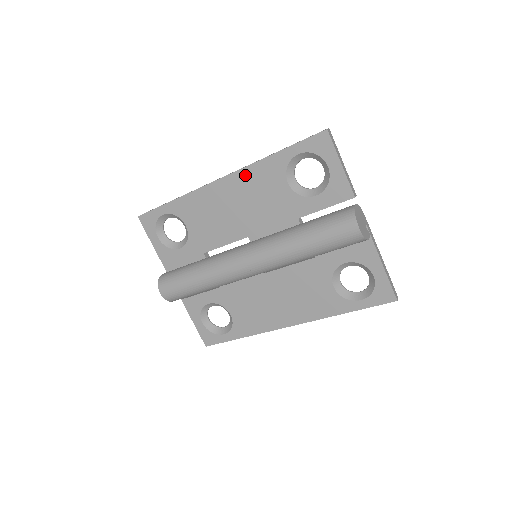
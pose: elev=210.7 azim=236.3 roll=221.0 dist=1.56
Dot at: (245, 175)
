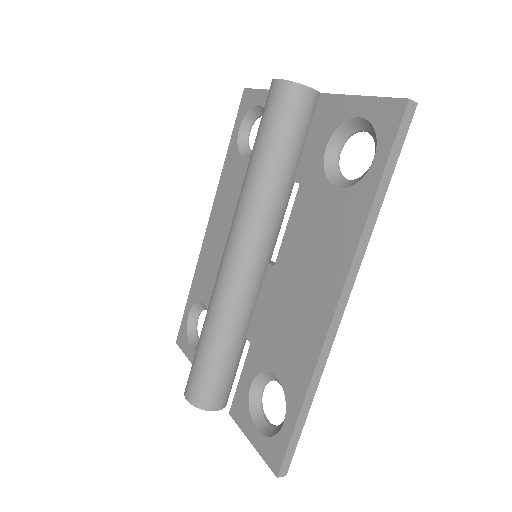
Dot at: (219, 196)
